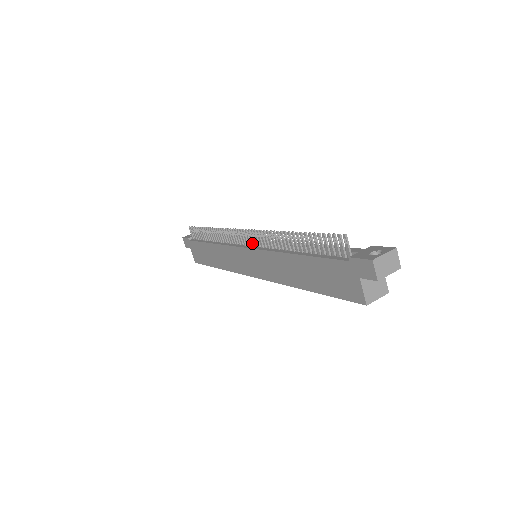
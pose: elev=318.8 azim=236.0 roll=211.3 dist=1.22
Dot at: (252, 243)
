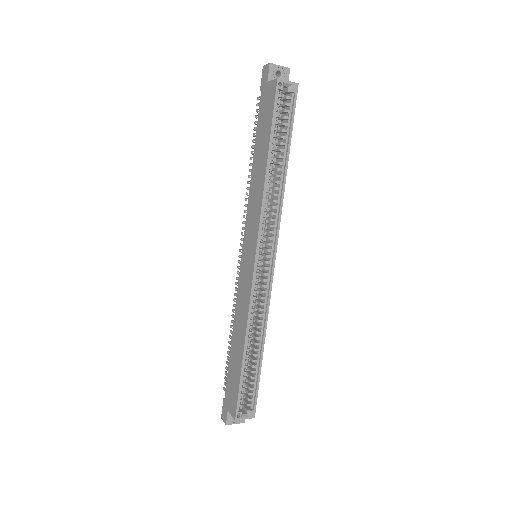
Dot at: occluded
